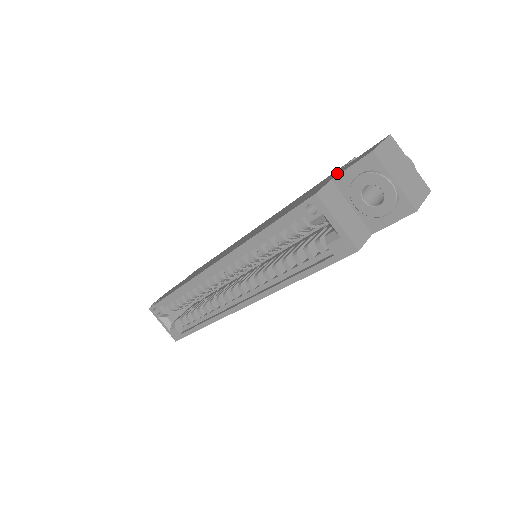
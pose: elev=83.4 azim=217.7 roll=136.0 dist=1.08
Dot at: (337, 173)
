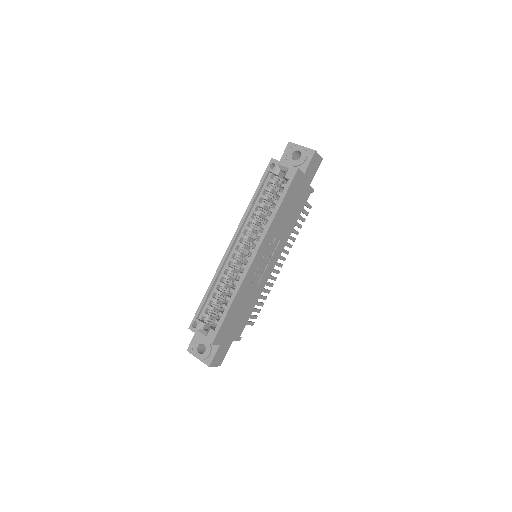
Dot at: occluded
